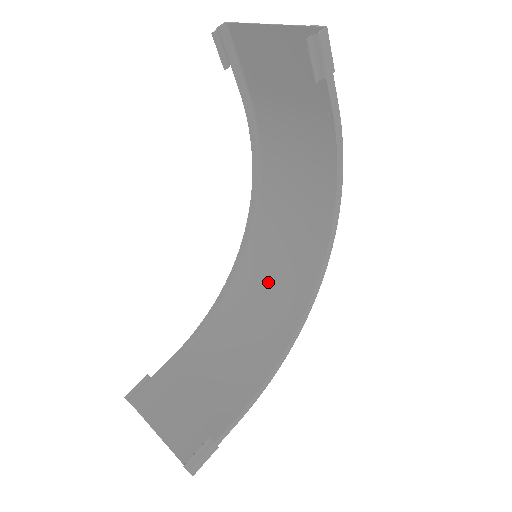
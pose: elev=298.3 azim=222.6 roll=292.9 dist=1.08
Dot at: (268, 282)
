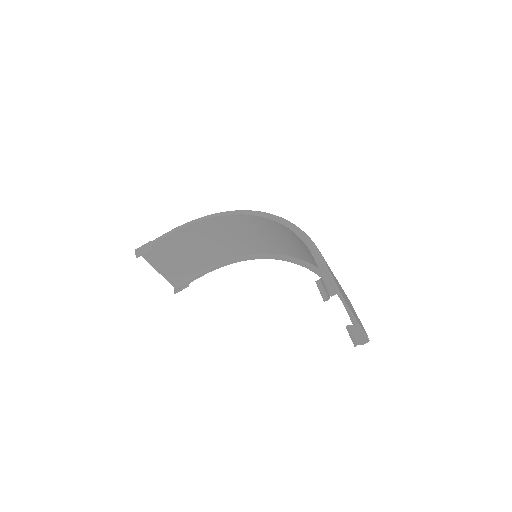
Dot at: (250, 231)
